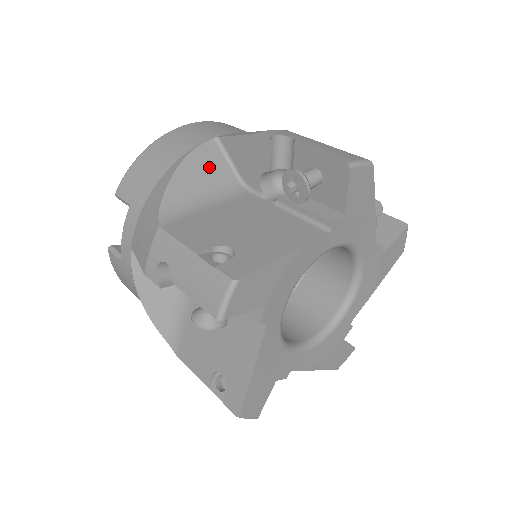
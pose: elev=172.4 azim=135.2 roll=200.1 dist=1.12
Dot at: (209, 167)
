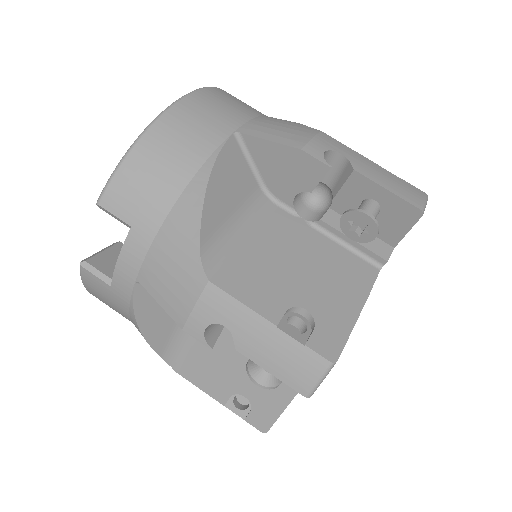
Dot at: (234, 178)
